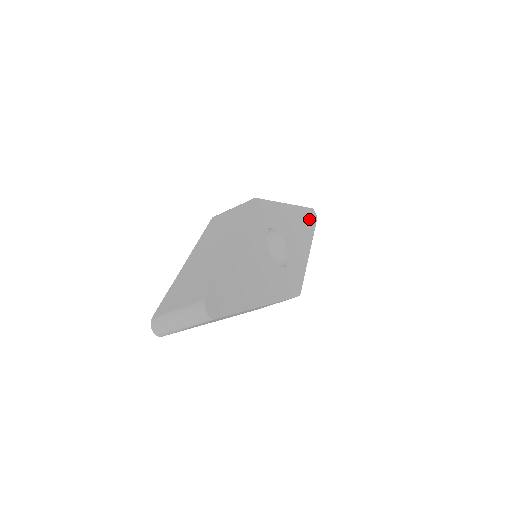
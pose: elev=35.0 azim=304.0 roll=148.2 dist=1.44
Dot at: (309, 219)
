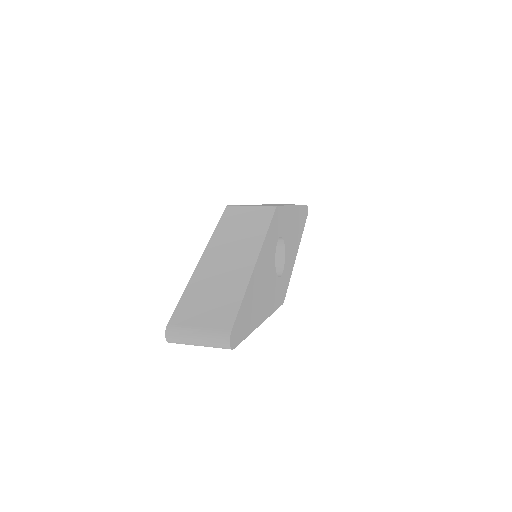
Dot at: (303, 217)
